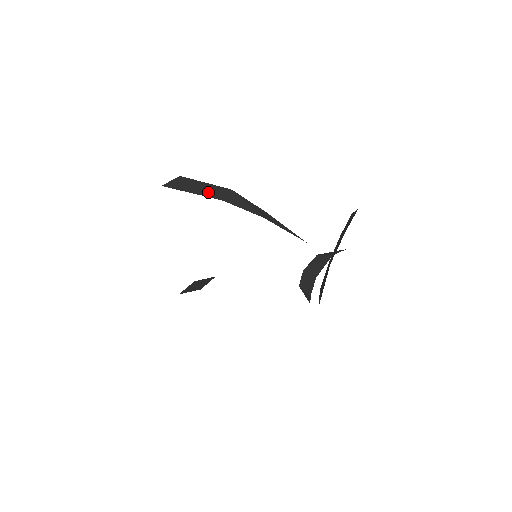
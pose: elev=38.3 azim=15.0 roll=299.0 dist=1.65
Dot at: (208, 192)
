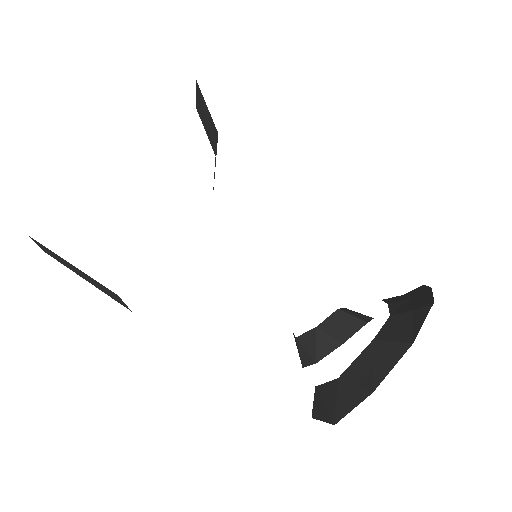
Dot at: occluded
